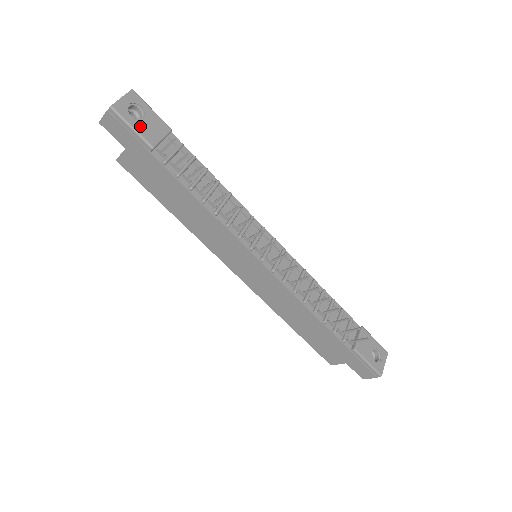
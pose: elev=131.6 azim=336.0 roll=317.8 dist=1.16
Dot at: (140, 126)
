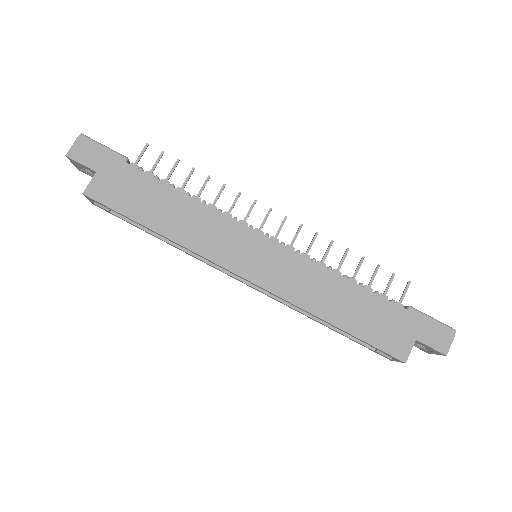
Dot at: occluded
